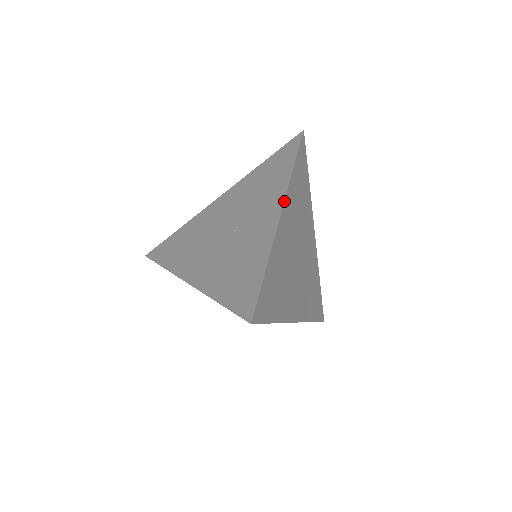
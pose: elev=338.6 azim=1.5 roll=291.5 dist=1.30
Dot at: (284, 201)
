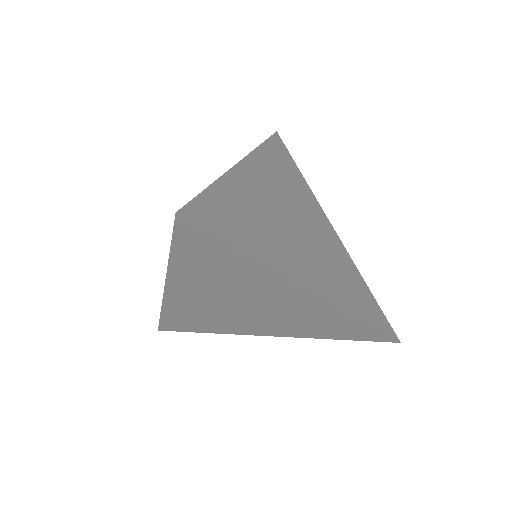
Dot at: (245, 156)
